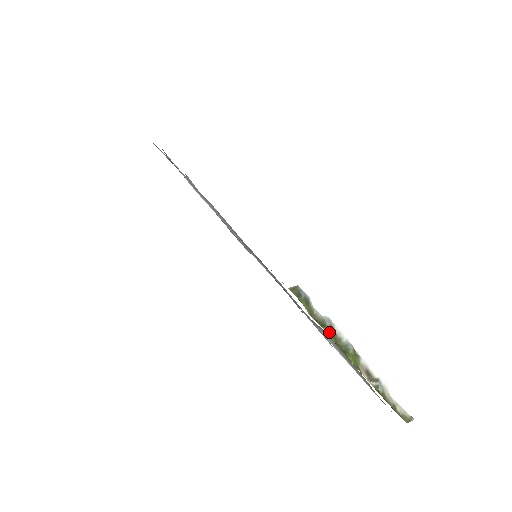
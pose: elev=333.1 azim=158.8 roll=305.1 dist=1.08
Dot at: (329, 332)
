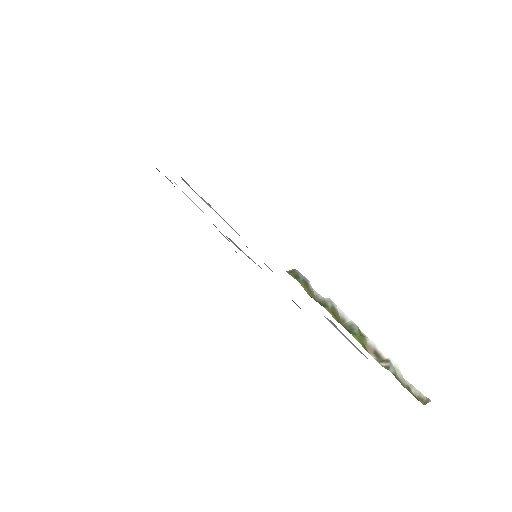
Dot at: (331, 312)
